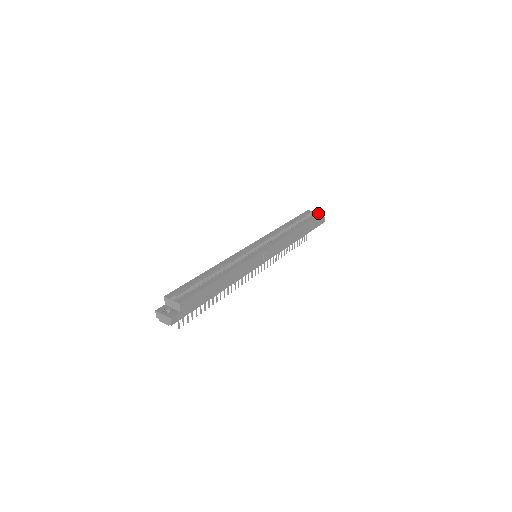
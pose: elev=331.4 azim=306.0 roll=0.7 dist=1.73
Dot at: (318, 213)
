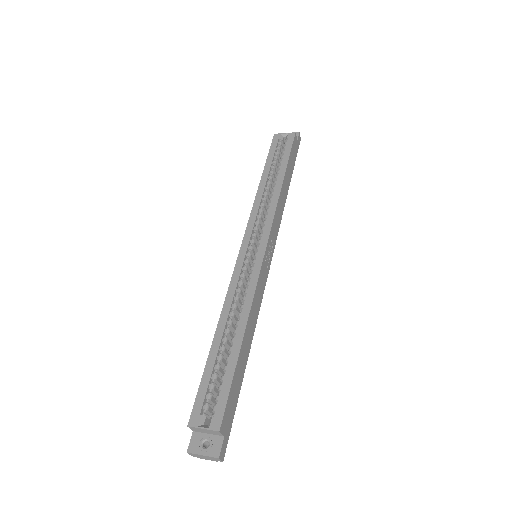
Dot at: (291, 134)
